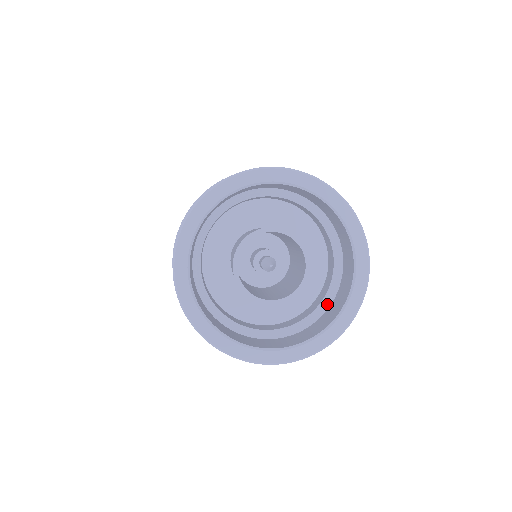
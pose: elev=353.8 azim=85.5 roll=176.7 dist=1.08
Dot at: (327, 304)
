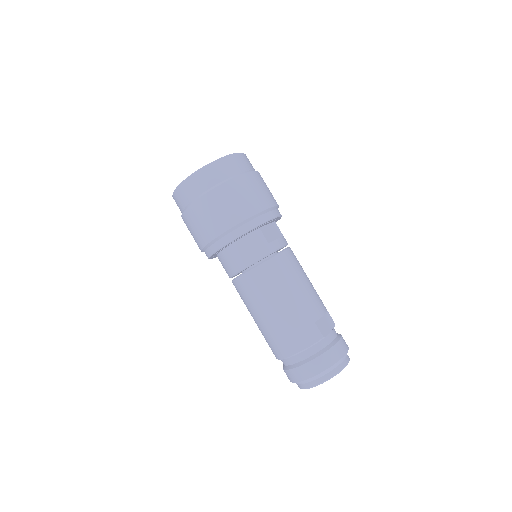
Dot at: occluded
